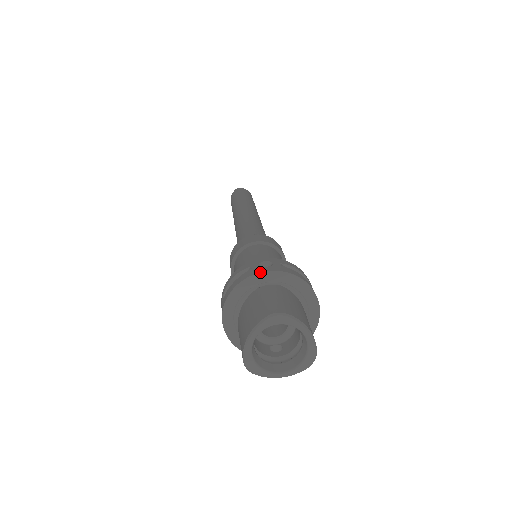
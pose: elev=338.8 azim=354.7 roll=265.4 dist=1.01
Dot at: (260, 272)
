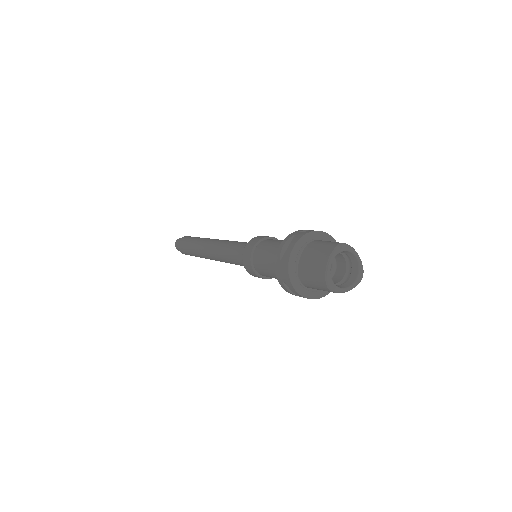
Dot at: (307, 233)
